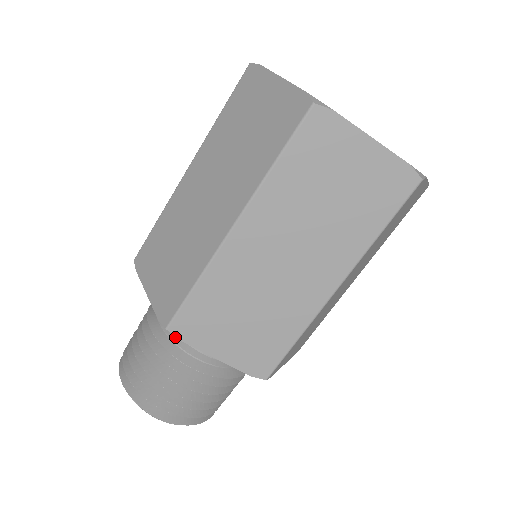
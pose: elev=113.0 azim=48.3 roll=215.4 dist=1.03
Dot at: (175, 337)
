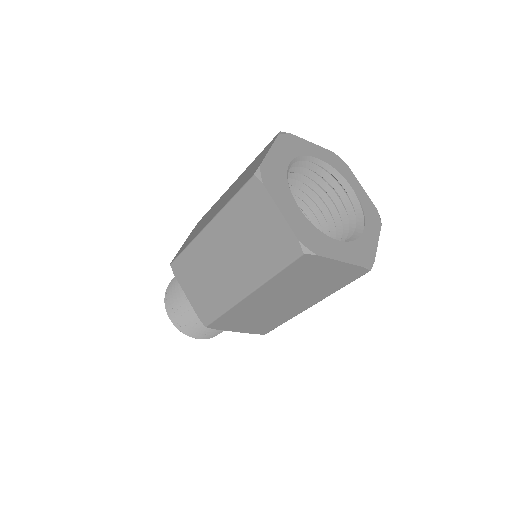
Dot at: occluded
